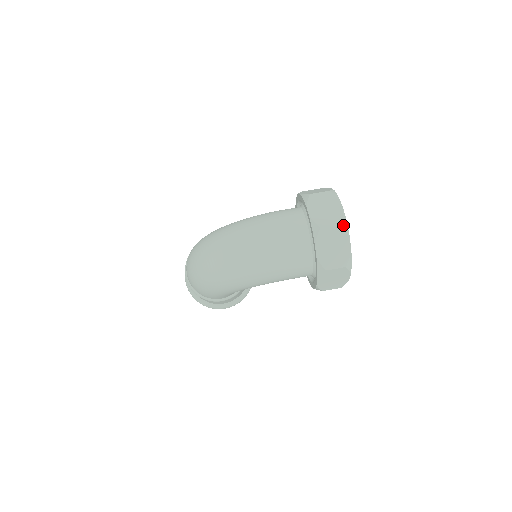
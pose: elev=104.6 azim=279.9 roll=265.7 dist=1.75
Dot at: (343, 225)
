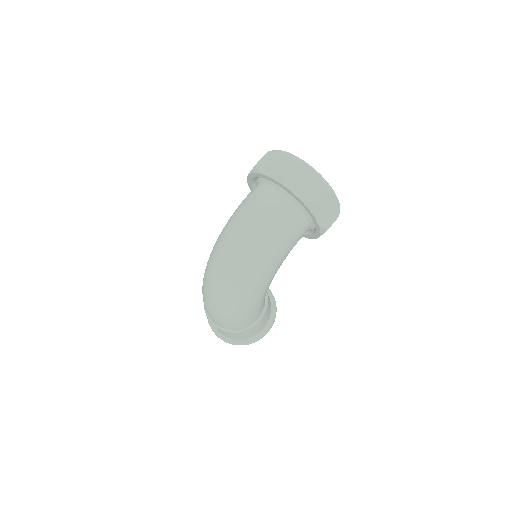
Dot at: (298, 161)
